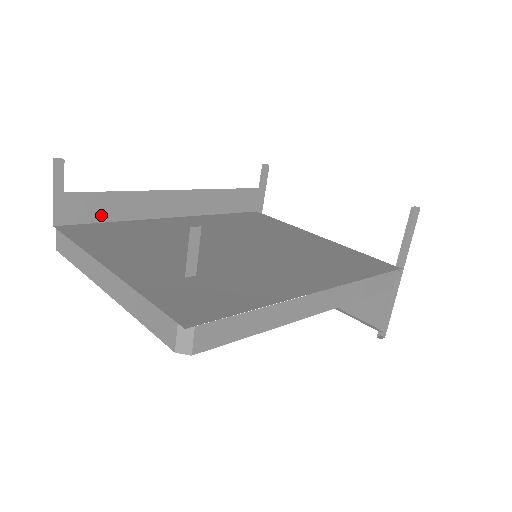
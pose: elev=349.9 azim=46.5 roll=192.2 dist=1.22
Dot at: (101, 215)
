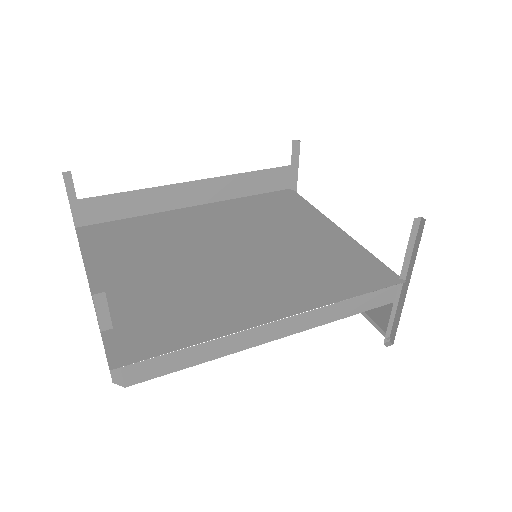
Dot at: (118, 213)
